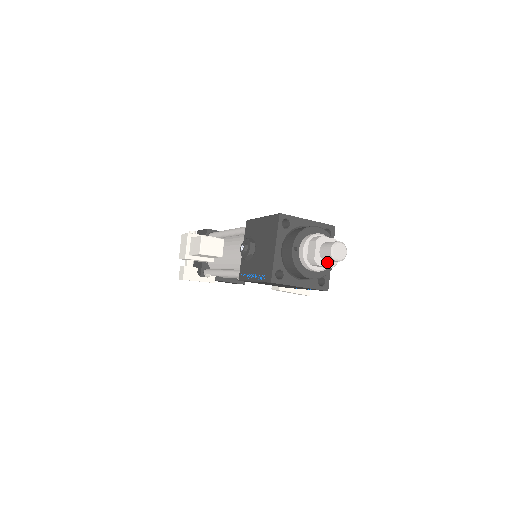
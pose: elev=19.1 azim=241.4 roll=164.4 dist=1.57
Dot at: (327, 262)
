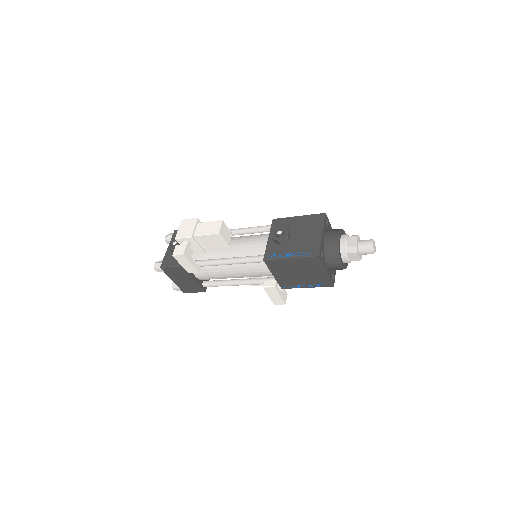
Dot at: (359, 254)
